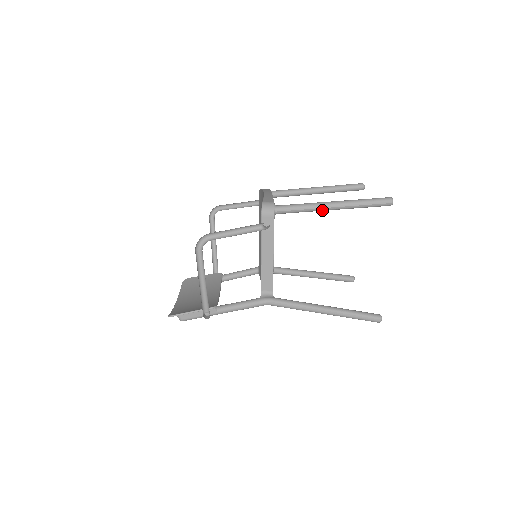
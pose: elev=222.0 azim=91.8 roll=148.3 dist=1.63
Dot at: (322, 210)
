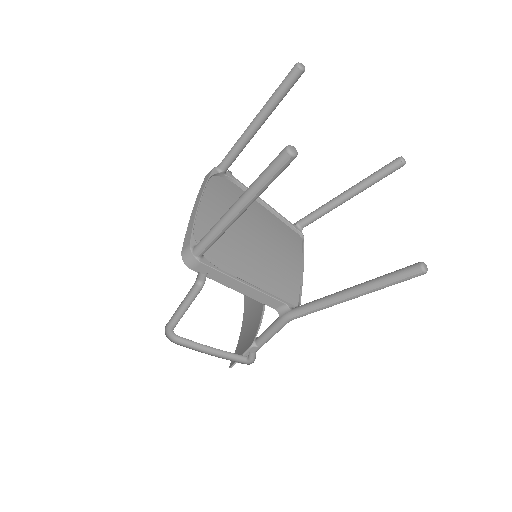
Dot at: (233, 222)
